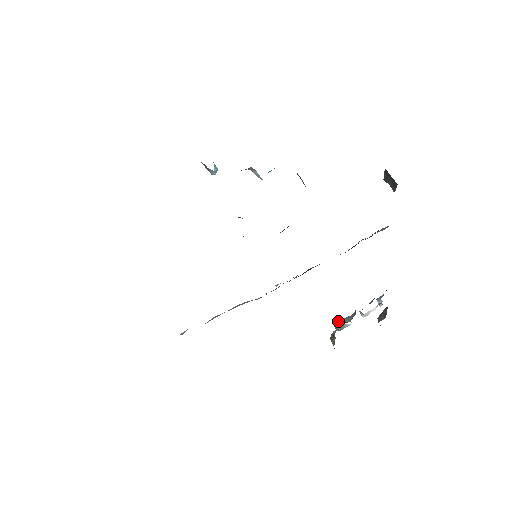
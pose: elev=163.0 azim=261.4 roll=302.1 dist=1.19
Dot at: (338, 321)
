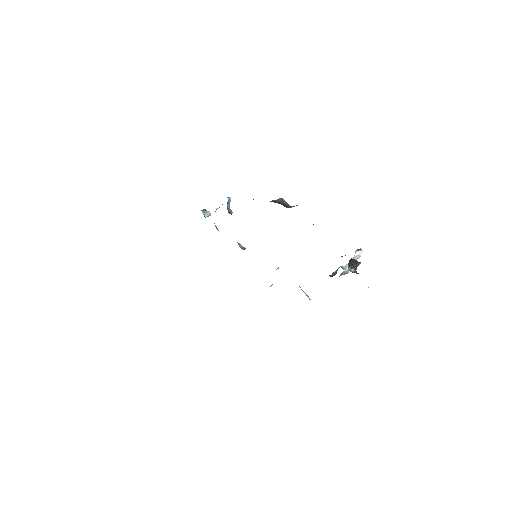
Dot at: (331, 275)
